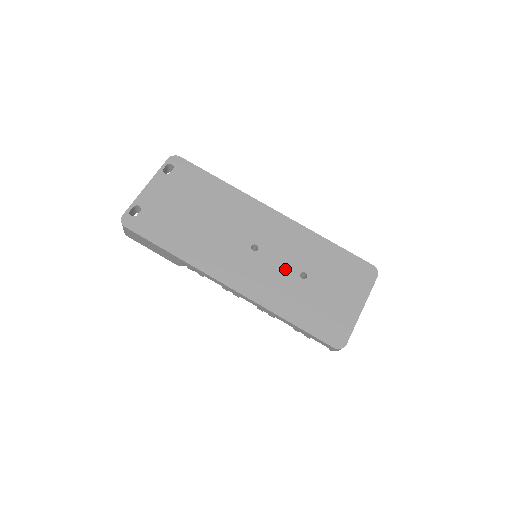
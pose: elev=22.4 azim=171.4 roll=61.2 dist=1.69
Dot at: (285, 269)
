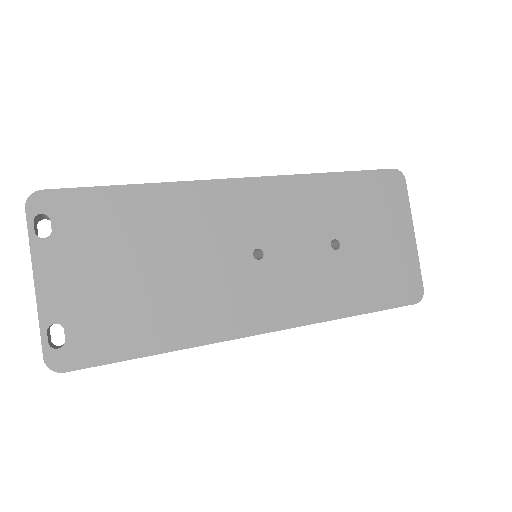
Dot at: (311, 253)
